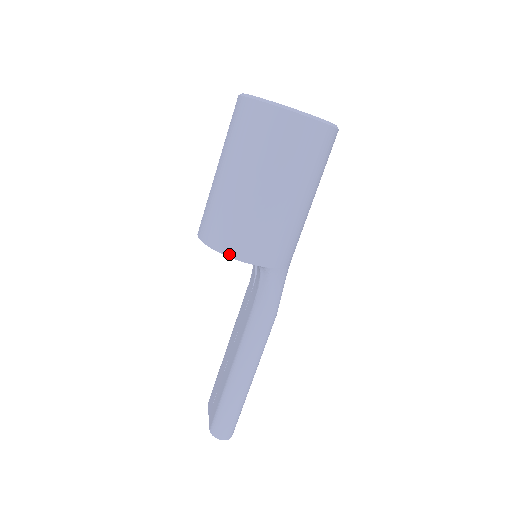
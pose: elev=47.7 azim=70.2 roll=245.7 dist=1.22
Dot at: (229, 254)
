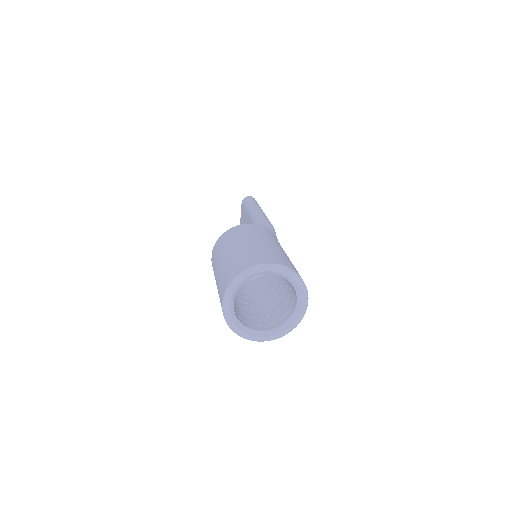
Dot at: occluded
